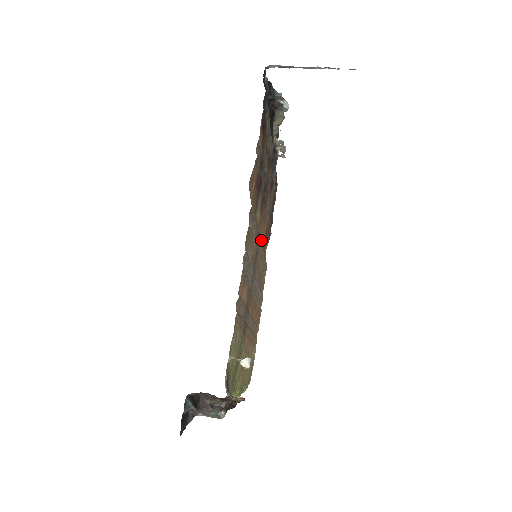
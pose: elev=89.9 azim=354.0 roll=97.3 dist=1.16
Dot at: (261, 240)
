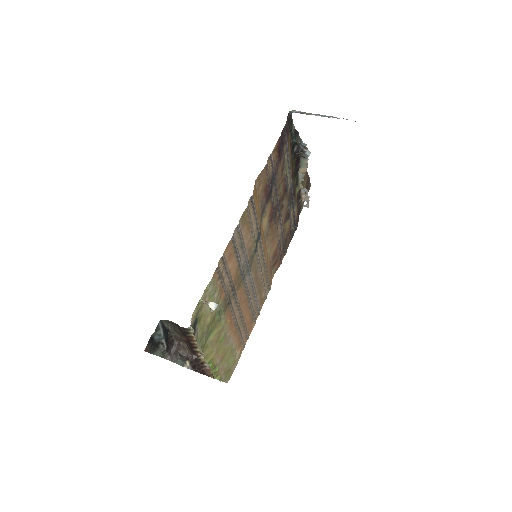
Dot at: (266, 251)
